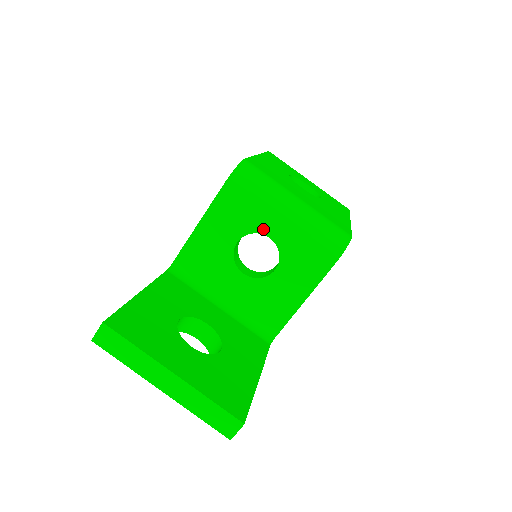
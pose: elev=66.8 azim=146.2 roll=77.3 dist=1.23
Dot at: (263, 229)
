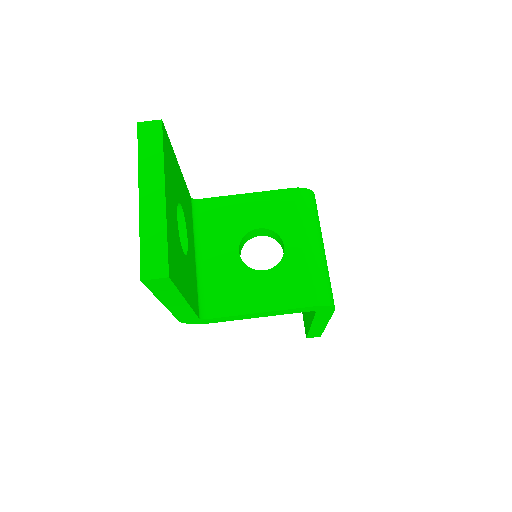
Dot at: (286, 237)
